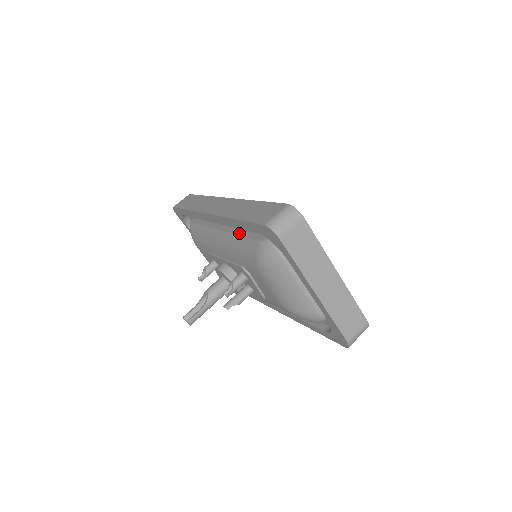
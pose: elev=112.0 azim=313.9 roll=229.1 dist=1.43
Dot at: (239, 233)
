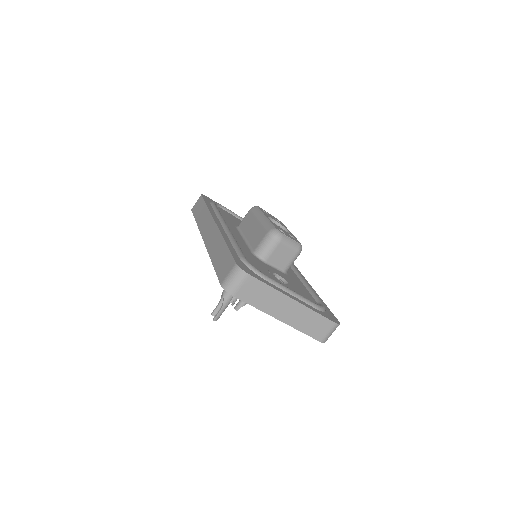
Dot at: occluded
